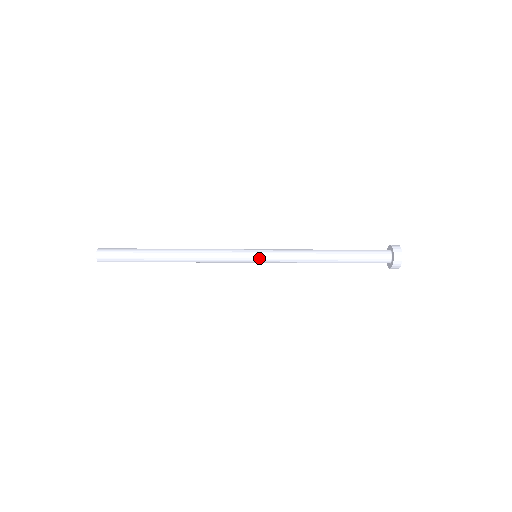
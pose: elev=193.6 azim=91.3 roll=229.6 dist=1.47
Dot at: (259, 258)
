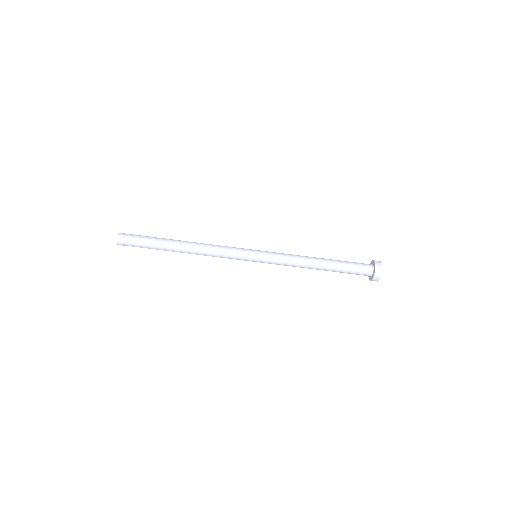
Dot at: (259, 254)
